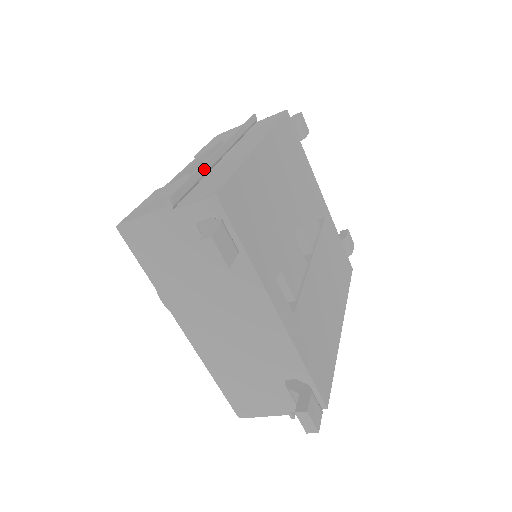
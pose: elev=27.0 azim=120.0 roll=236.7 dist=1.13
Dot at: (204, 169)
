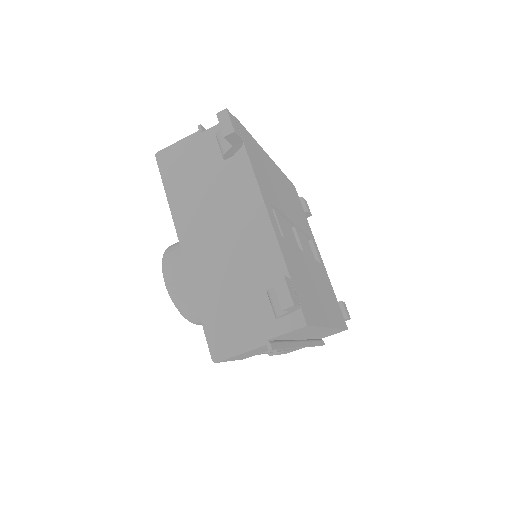
Dot at: occluded
